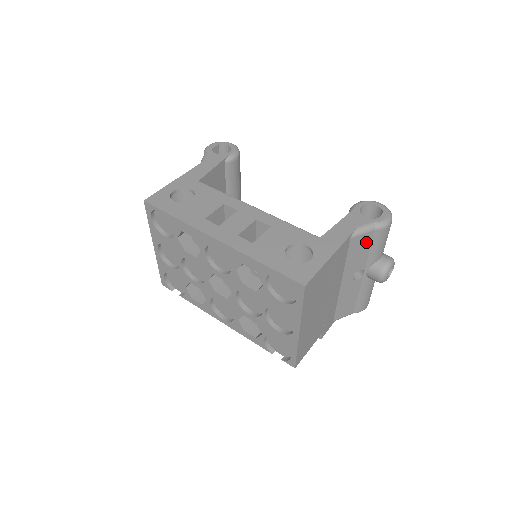
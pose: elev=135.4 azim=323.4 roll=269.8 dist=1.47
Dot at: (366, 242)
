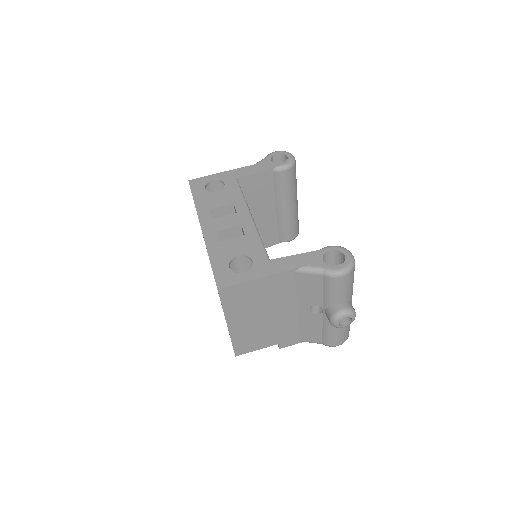
Dot at: (316, 282)
